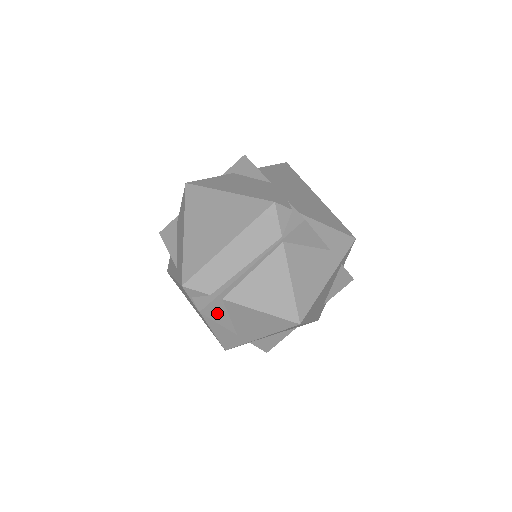
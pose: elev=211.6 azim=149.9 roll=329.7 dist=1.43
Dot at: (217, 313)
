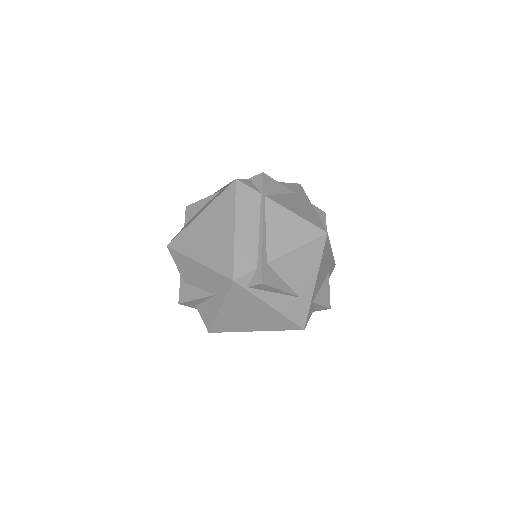
Dot at: (273, 280)
